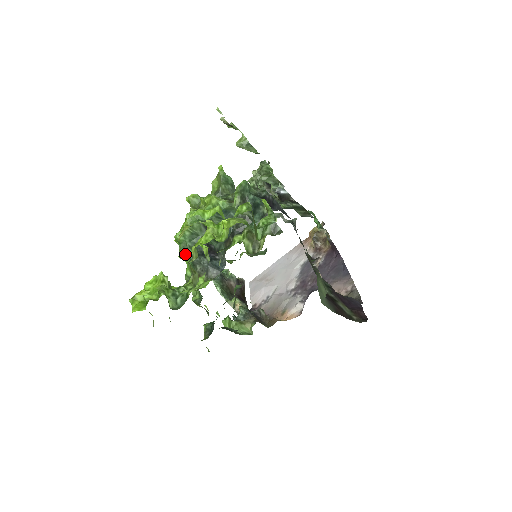
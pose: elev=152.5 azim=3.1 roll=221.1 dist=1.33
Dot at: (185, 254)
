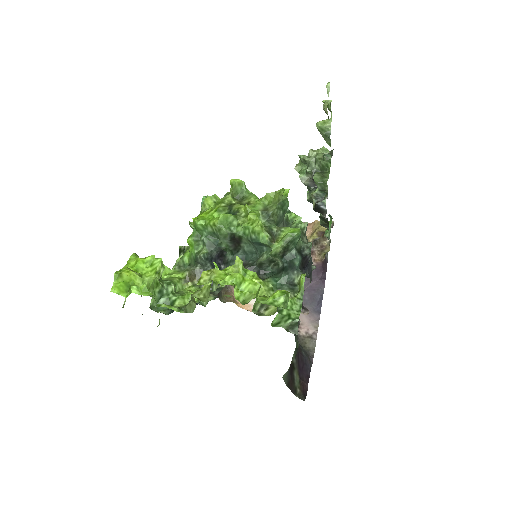
Dot at: (194, 243)
